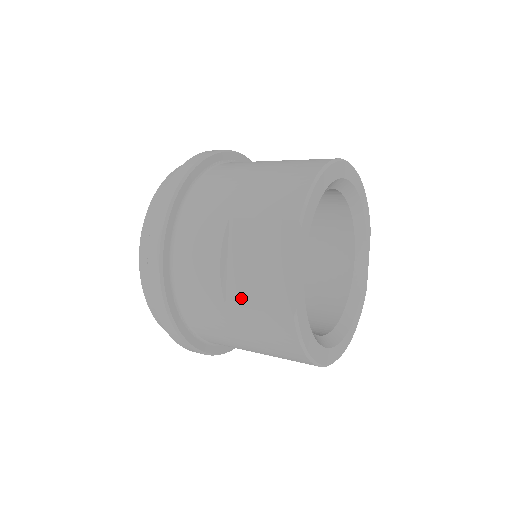
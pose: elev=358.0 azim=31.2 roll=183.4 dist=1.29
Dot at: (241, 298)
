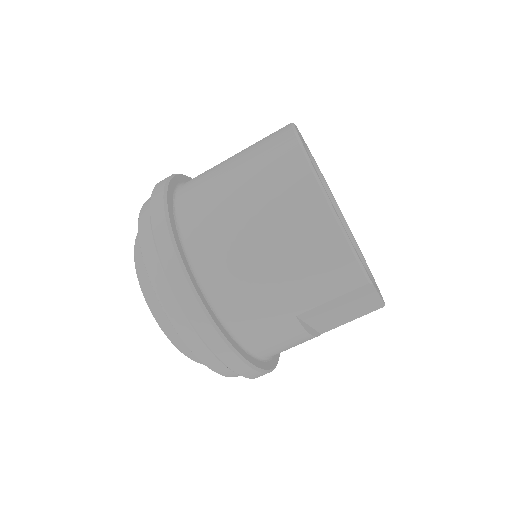
Dot at: (334, 326)
